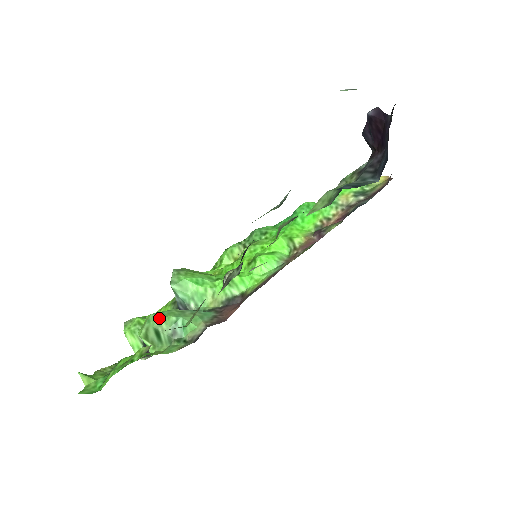
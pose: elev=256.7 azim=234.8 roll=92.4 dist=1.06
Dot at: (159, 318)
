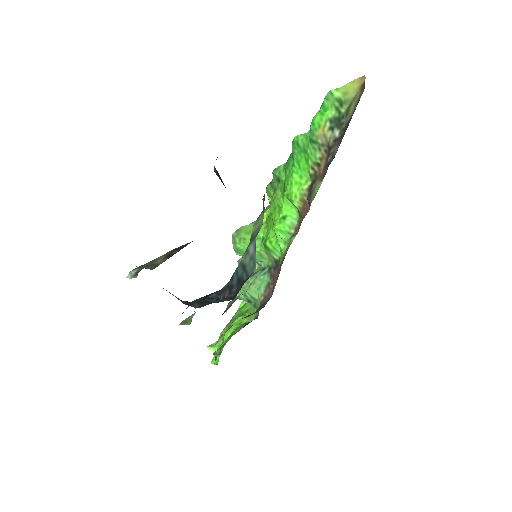
Dot at: occluded
